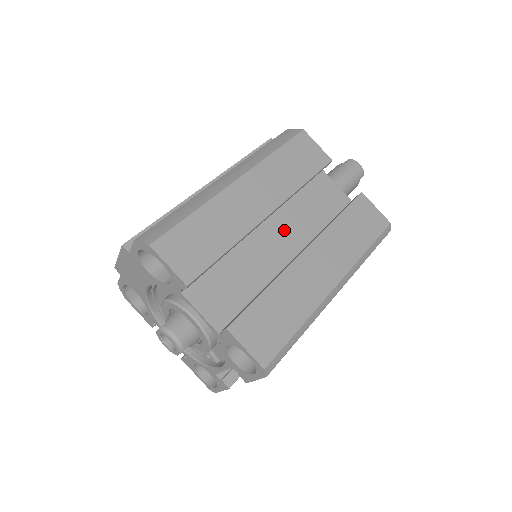
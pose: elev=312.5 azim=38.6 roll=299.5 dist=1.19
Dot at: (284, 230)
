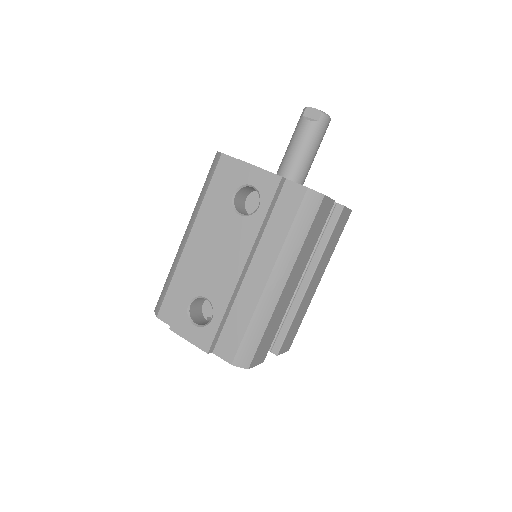
Dot at: occluded
